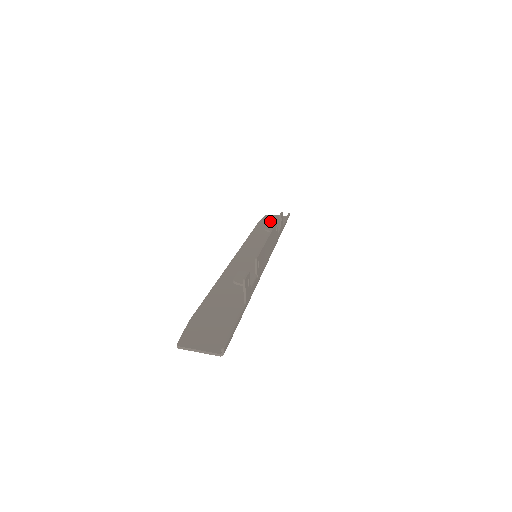
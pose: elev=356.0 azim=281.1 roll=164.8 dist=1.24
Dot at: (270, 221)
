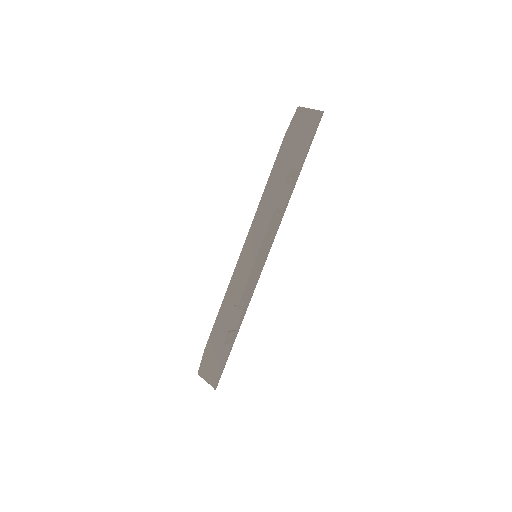
Dot at: (295, 137)
